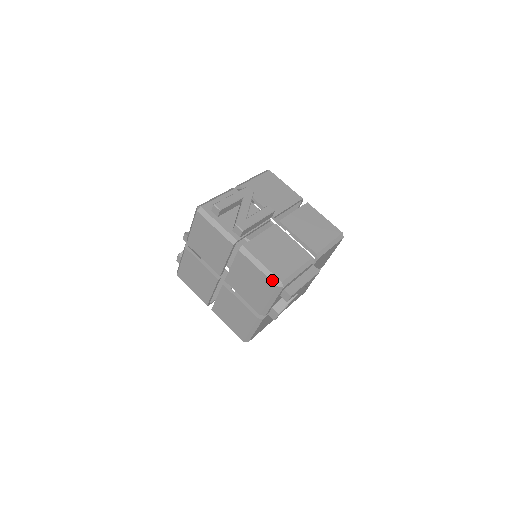
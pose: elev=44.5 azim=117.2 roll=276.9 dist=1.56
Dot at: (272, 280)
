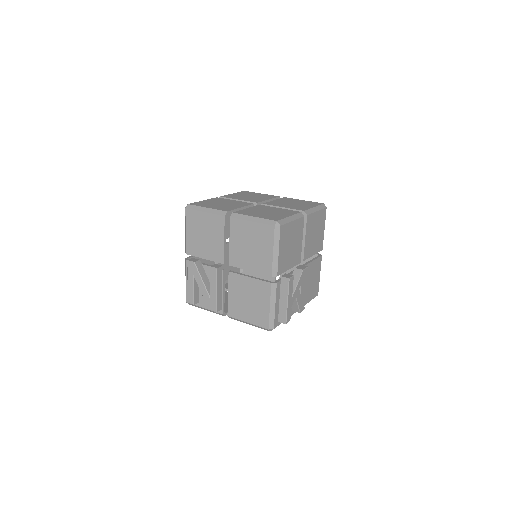
Dot at: occluded
